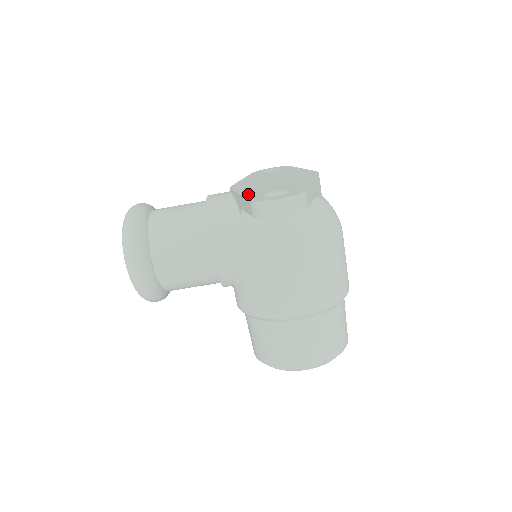
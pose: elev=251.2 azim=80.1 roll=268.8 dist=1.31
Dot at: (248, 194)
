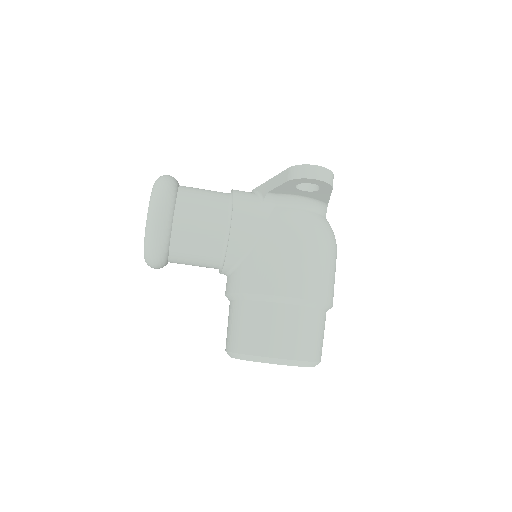
Dot at: occluded
